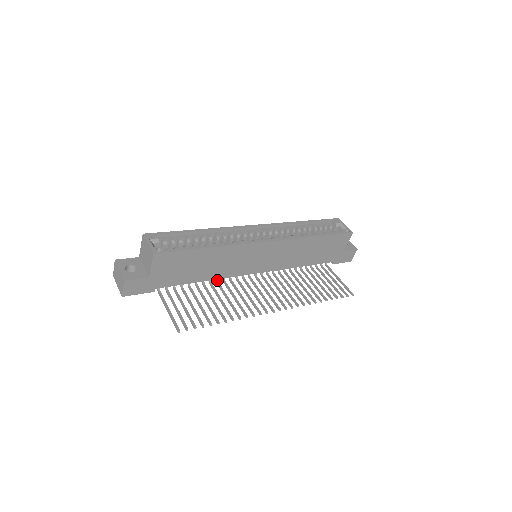
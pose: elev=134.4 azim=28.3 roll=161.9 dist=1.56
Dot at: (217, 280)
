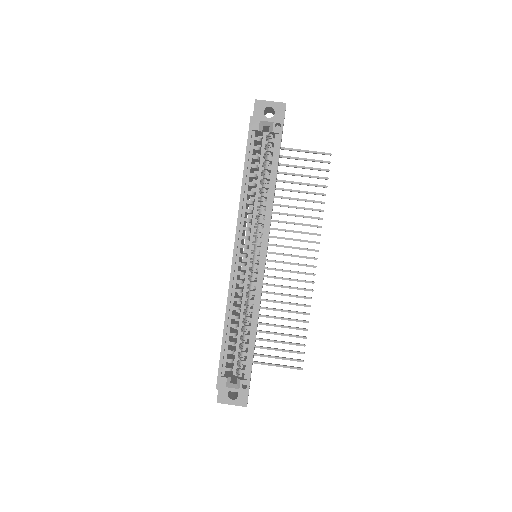
Dot at: occluded
